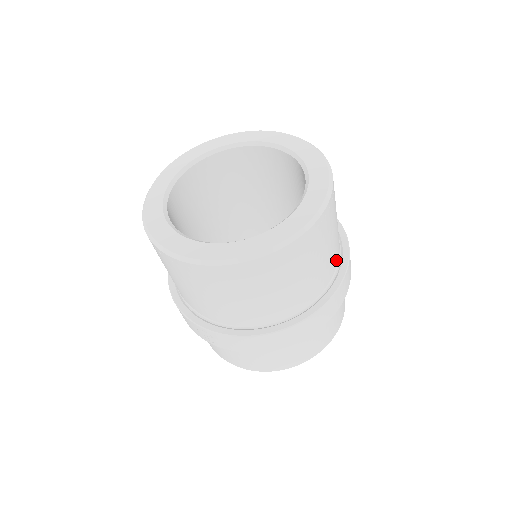
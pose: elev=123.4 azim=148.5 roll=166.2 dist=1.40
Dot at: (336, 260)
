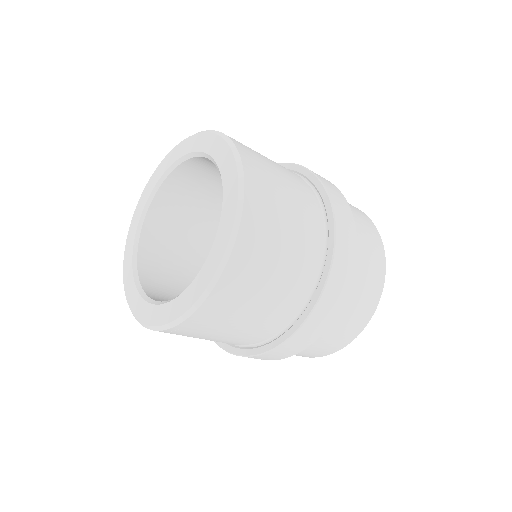
Dot at: (315, 219)
